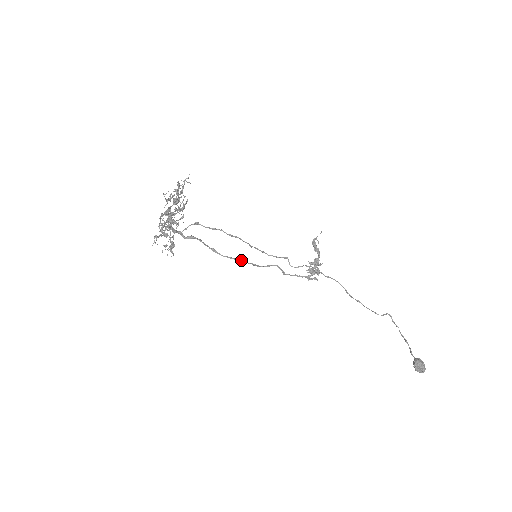
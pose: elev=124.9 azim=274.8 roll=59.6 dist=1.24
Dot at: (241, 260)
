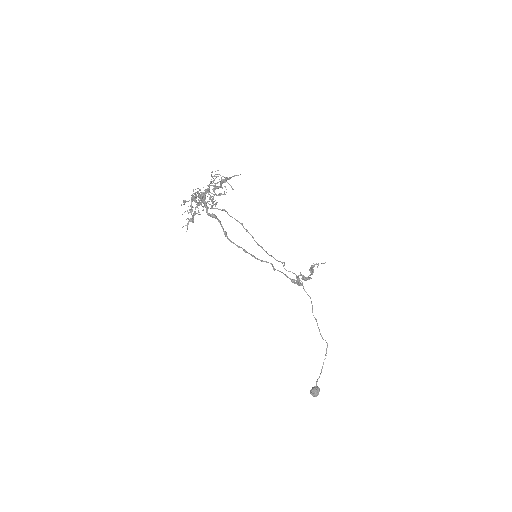
Dot at: (244, 249)
